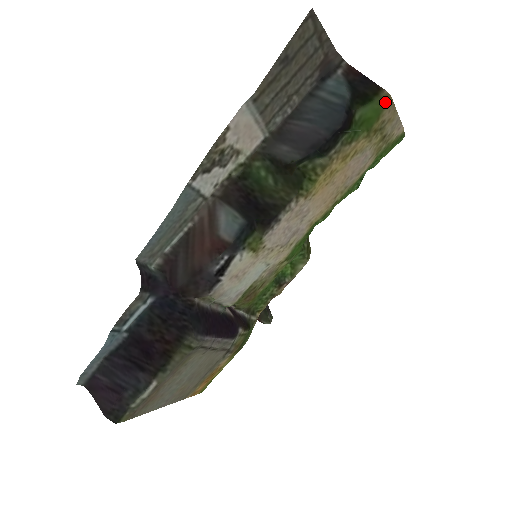
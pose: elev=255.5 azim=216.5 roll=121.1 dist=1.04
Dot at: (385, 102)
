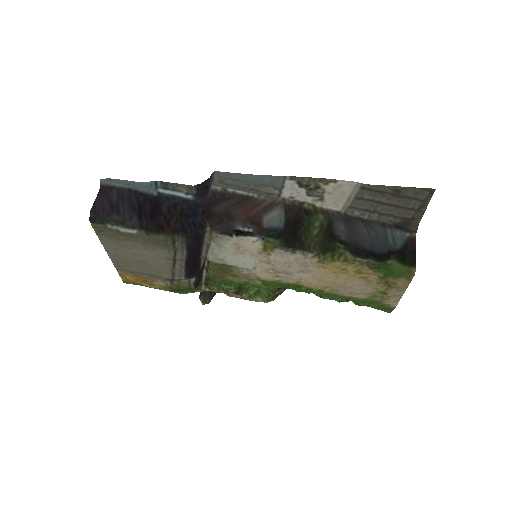
Dot at: (409, 274)
